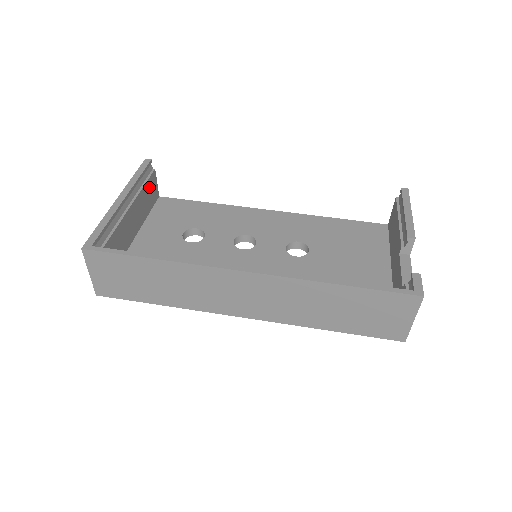
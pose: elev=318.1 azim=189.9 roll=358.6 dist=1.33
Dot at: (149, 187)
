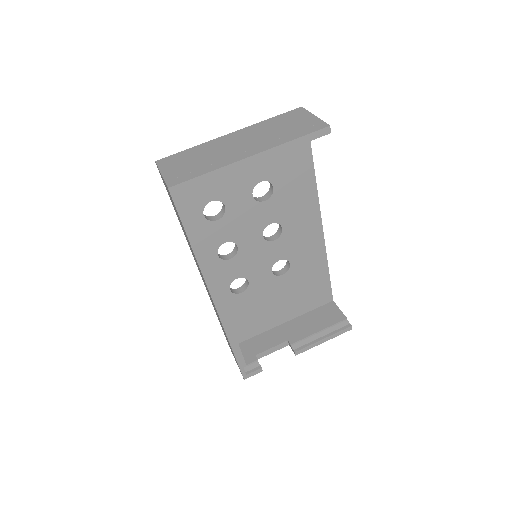
Dot at: occluded
